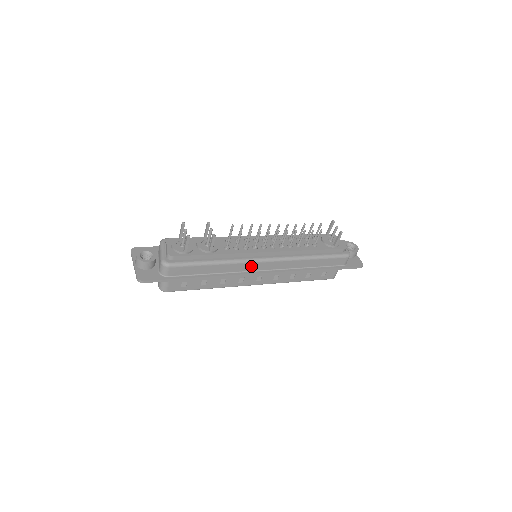
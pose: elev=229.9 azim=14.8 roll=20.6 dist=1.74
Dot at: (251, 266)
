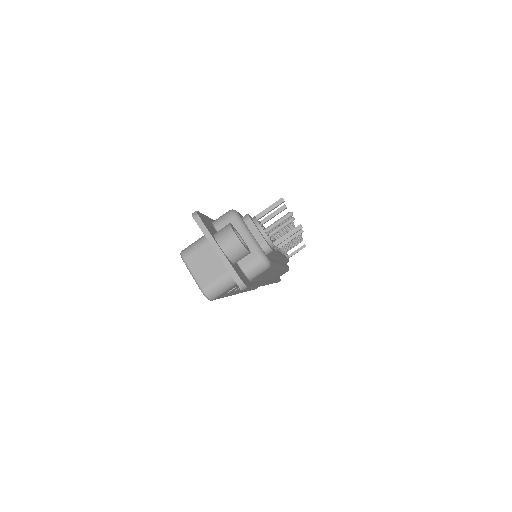
Dot at: (274, 273)
